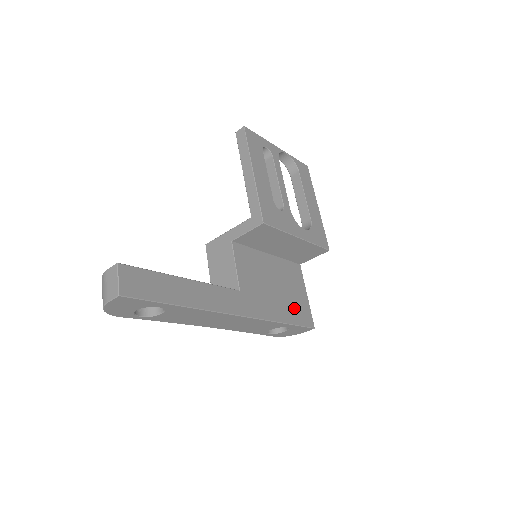
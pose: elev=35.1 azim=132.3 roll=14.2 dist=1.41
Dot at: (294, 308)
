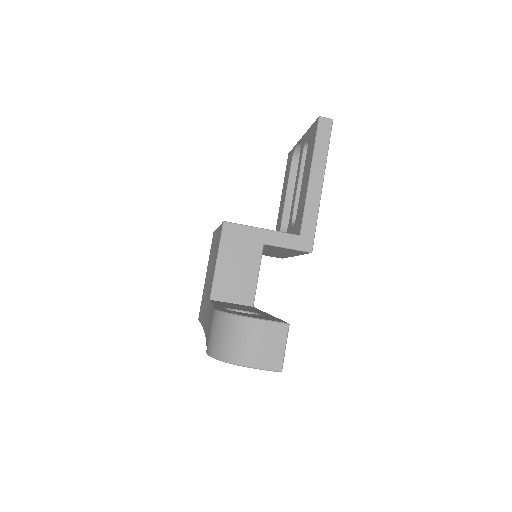
Dot at: occluded
